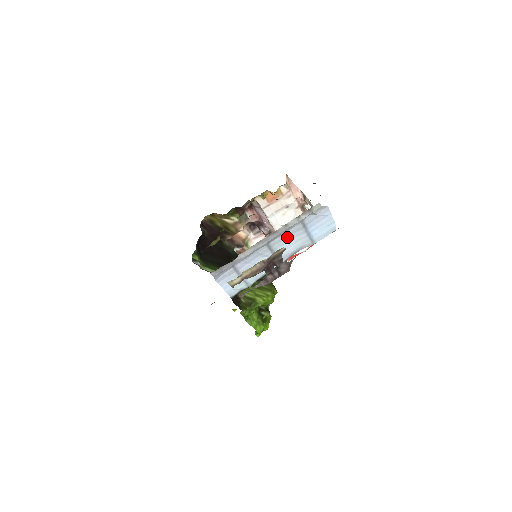
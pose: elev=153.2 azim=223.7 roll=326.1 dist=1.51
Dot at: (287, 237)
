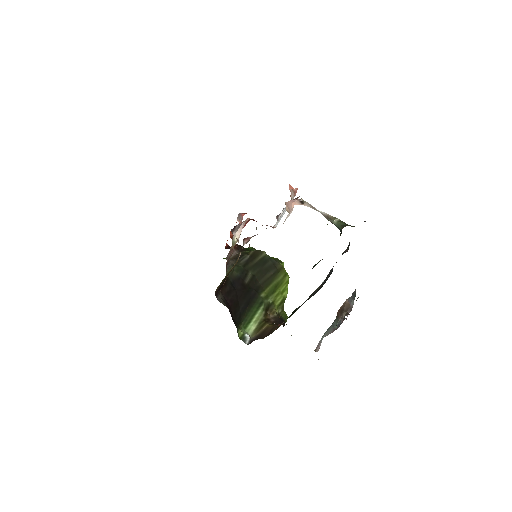
Dot at: occluded
